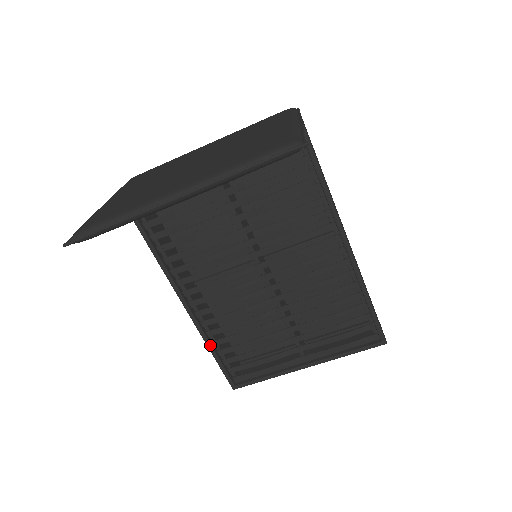
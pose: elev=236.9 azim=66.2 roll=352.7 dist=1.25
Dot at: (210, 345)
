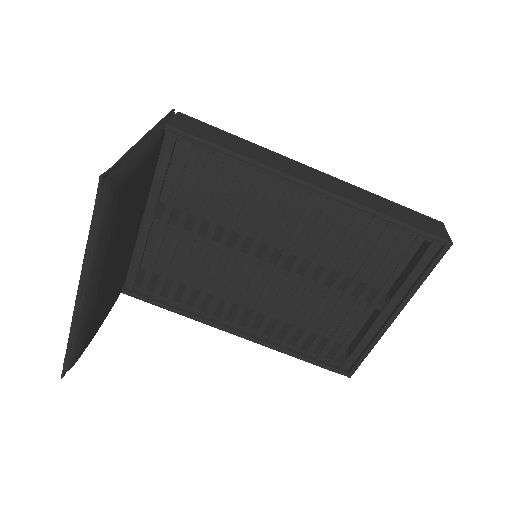
Dot at: (292, 354)
